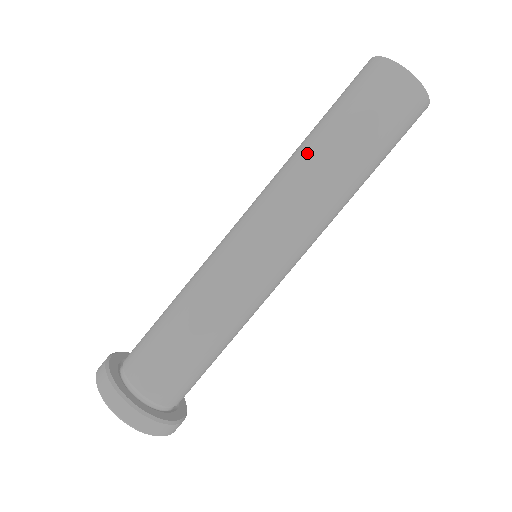
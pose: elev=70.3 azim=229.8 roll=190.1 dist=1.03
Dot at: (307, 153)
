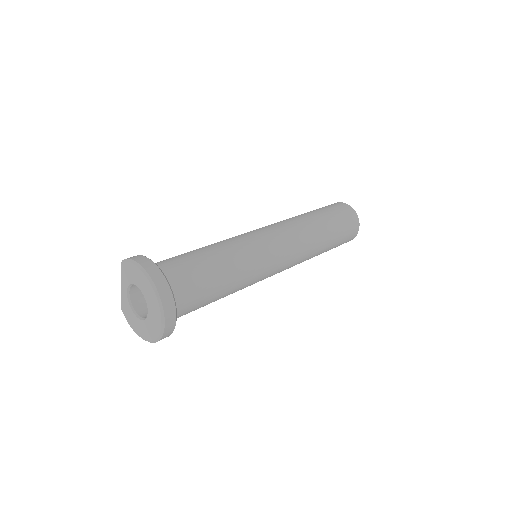
Dot at: (317, 227)
